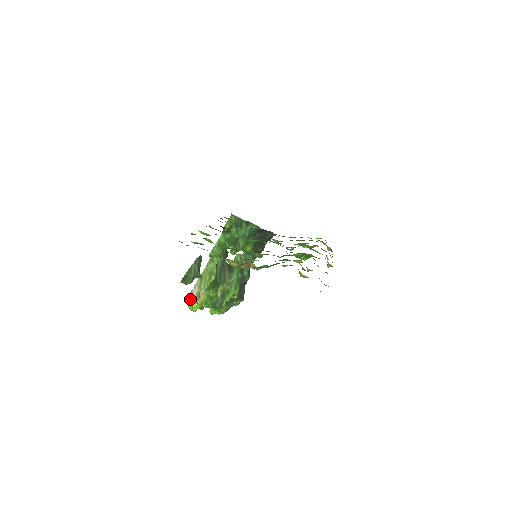
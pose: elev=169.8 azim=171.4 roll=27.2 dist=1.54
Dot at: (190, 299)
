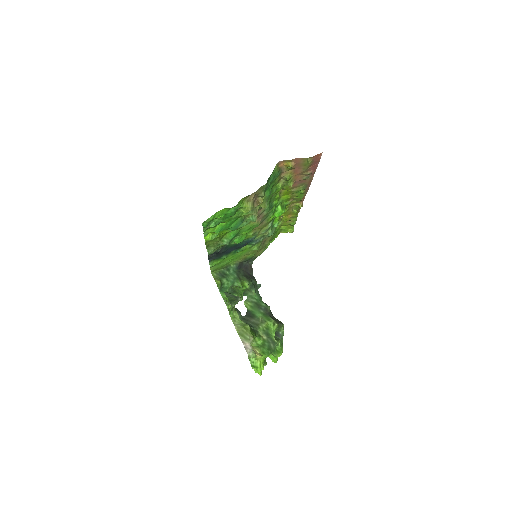
Dot at: (250, 355)
